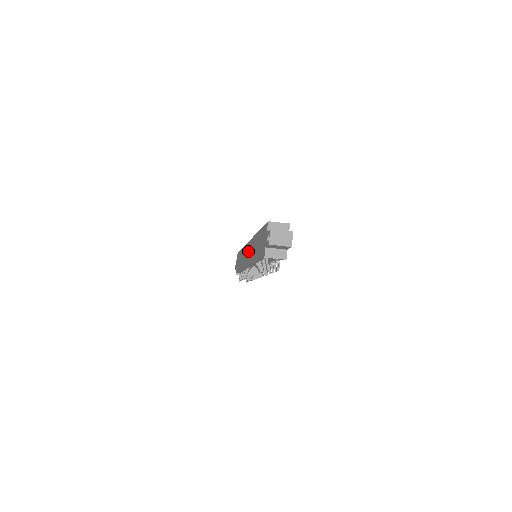
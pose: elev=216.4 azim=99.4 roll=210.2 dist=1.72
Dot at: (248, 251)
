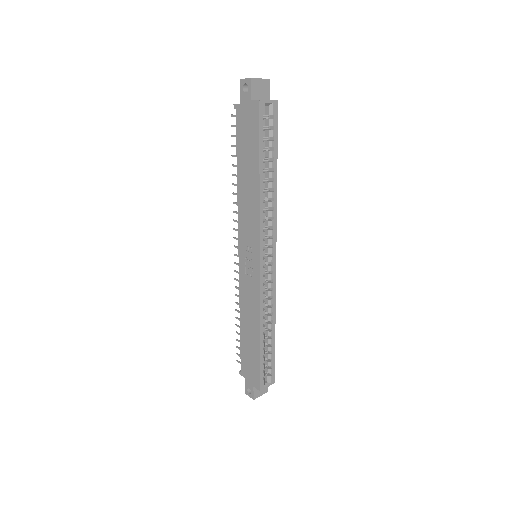
Dot at: (250, 264)
